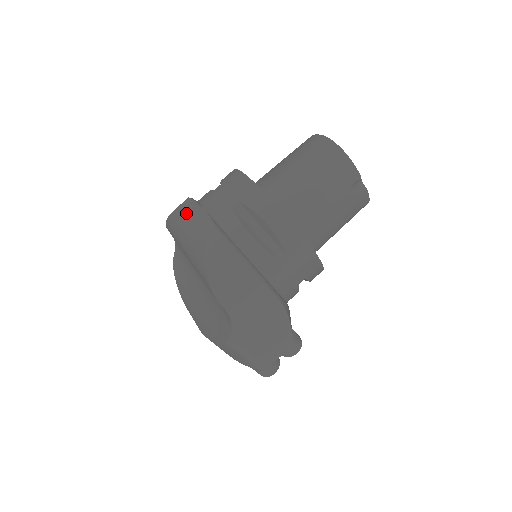
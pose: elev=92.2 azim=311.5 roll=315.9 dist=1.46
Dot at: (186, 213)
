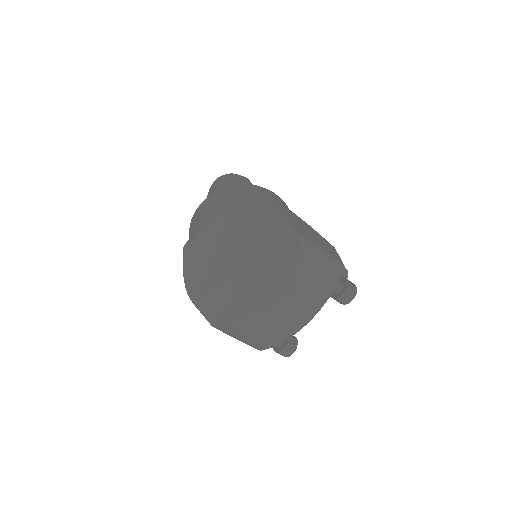
Dot at: (193, 242)
